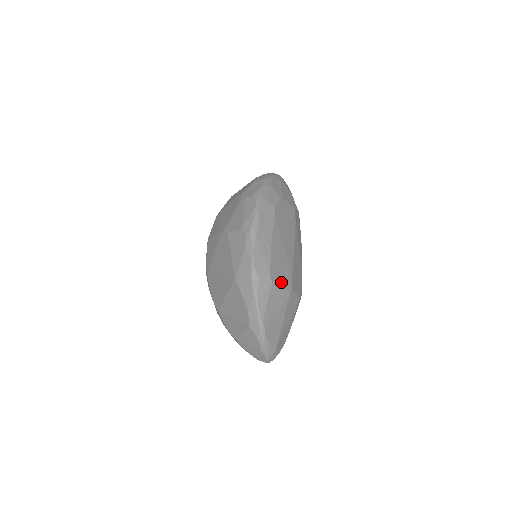
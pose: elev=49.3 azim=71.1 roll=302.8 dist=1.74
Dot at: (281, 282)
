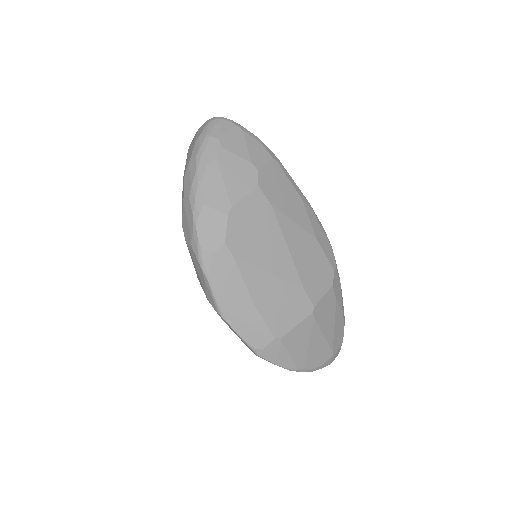
Dot at: (293, 321)
